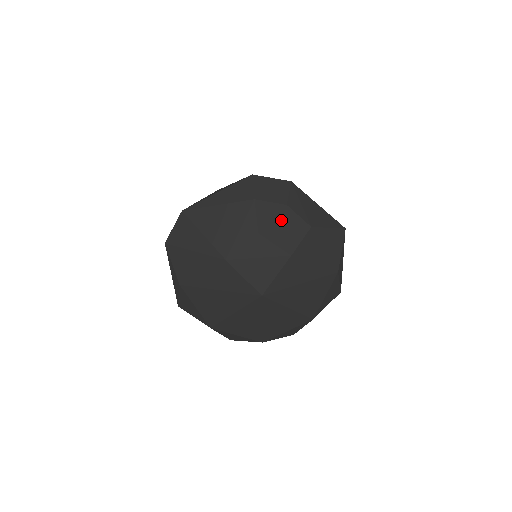
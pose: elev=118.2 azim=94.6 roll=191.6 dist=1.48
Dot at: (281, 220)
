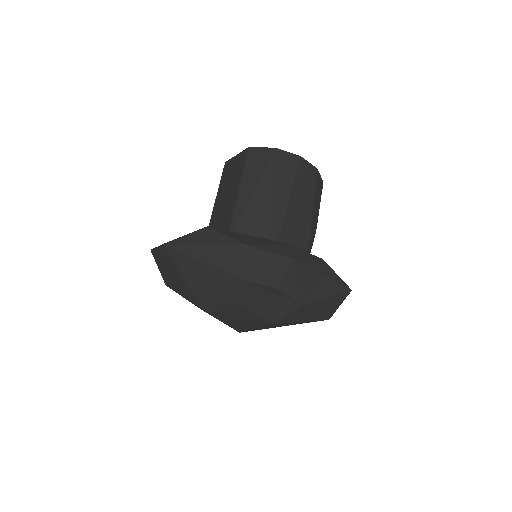
Dot at: (268, 296)
